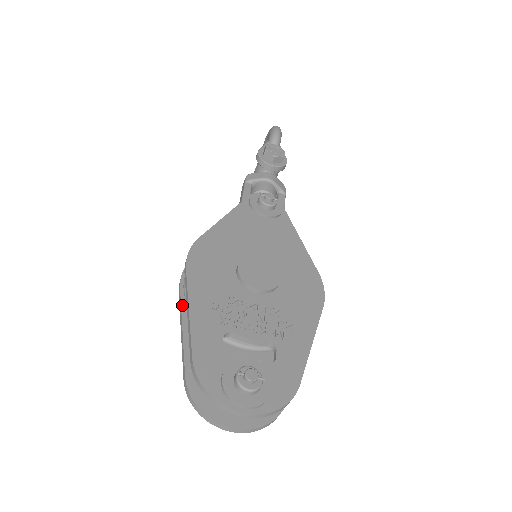
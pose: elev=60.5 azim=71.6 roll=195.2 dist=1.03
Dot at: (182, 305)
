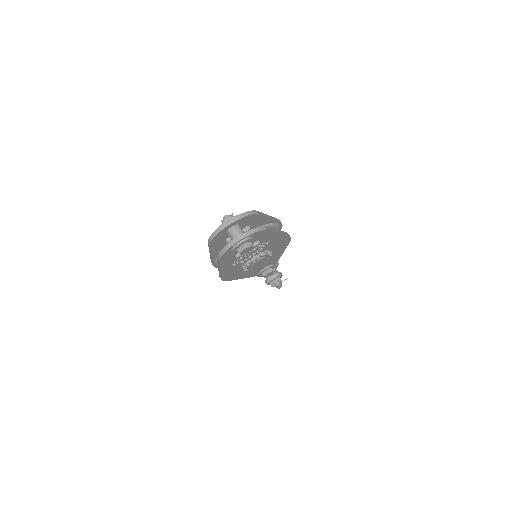
Dot at: (219, 272)
